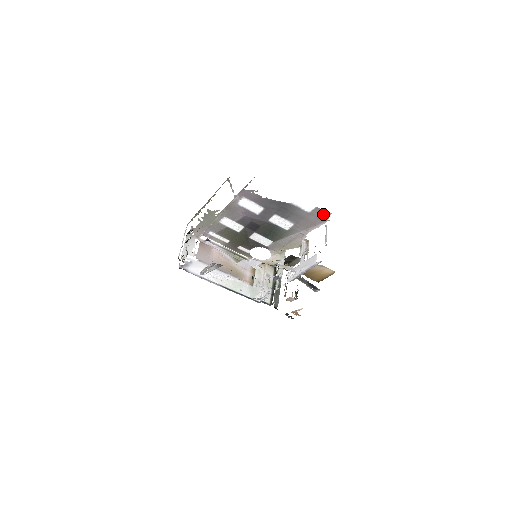
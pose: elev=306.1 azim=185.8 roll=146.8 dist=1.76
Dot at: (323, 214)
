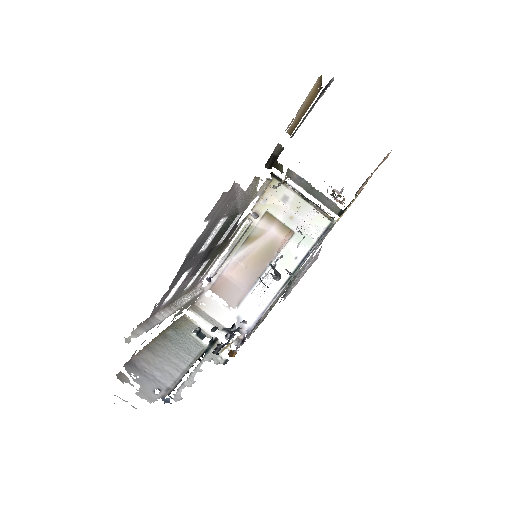
Dot at: (220, 200)
